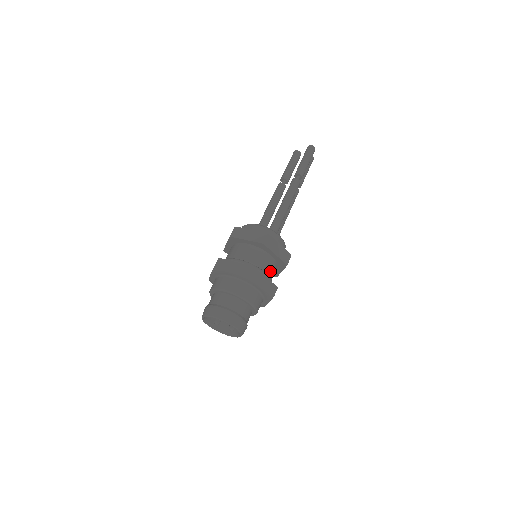
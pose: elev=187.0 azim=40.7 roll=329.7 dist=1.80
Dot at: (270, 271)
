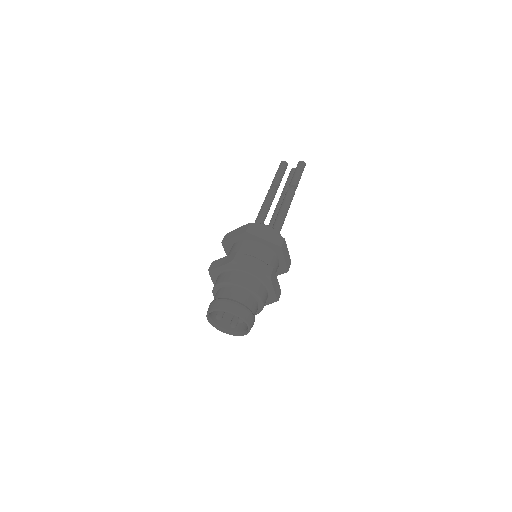
Dot at: occluded
